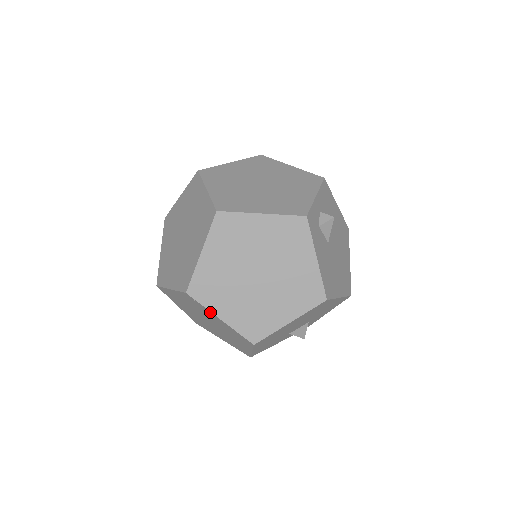
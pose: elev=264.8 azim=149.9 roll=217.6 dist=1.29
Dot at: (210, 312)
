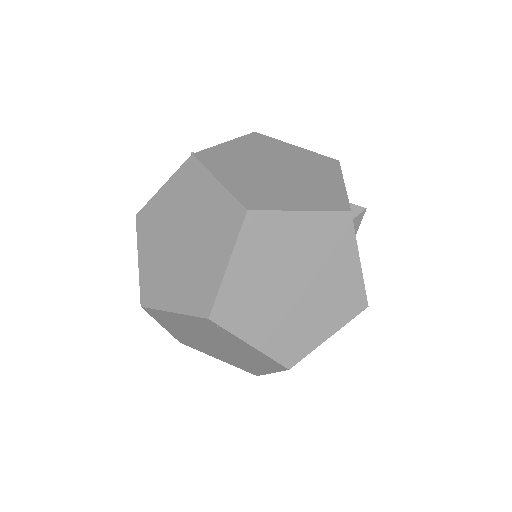
Dot at: (237, 338)
